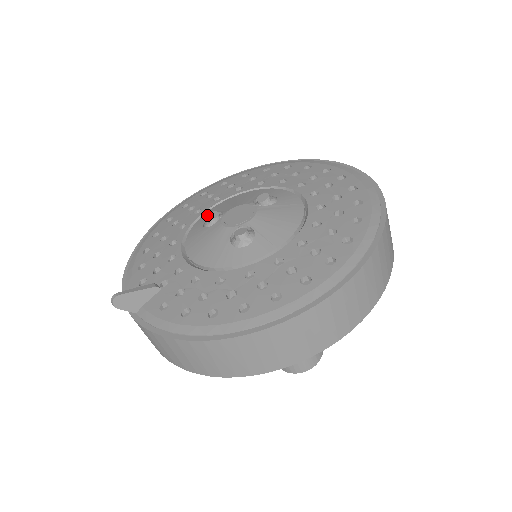
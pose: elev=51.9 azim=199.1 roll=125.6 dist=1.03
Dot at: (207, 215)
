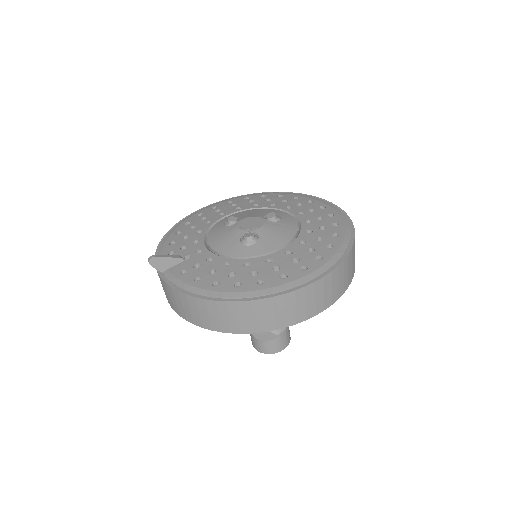
Dot at: (228, 218)
